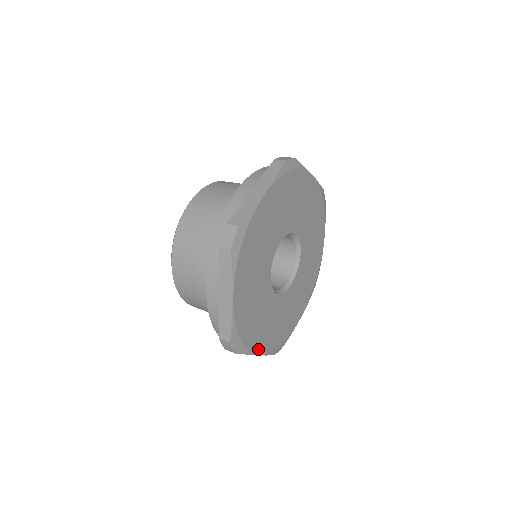
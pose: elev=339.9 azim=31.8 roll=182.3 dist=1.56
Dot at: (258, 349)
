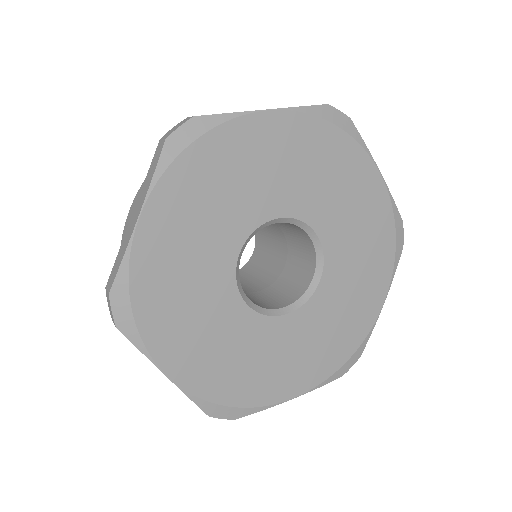
Dot at: (169, 364)
